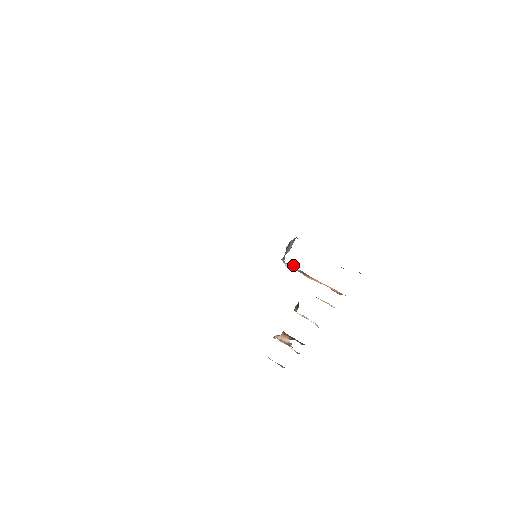
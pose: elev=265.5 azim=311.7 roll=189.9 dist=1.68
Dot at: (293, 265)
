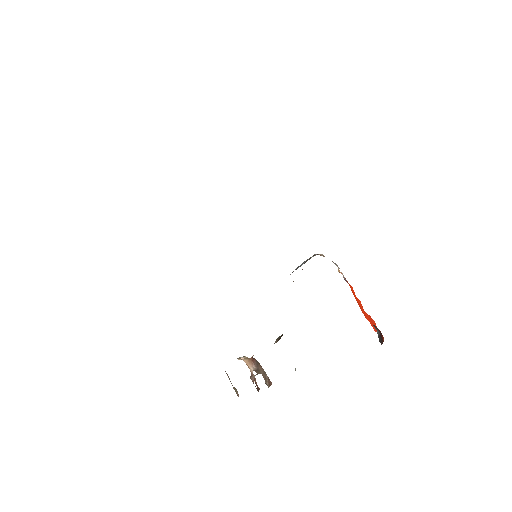
Dot at: occluded
